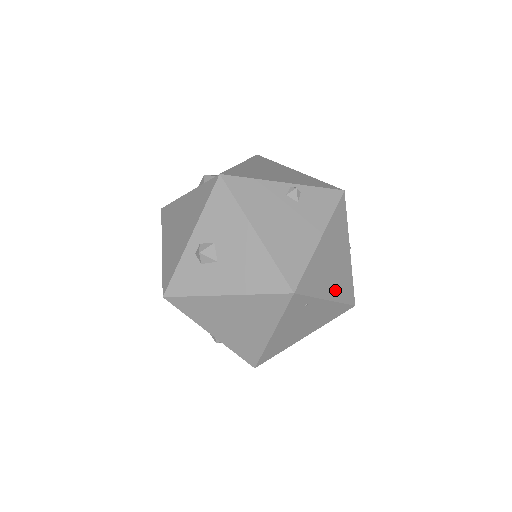
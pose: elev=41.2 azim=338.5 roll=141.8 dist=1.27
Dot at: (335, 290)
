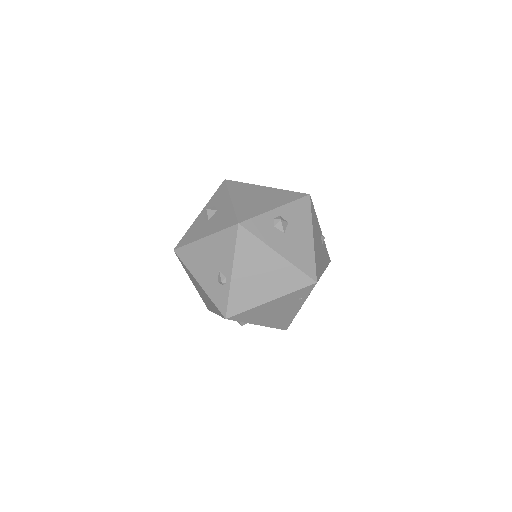
Dot at: occluded
